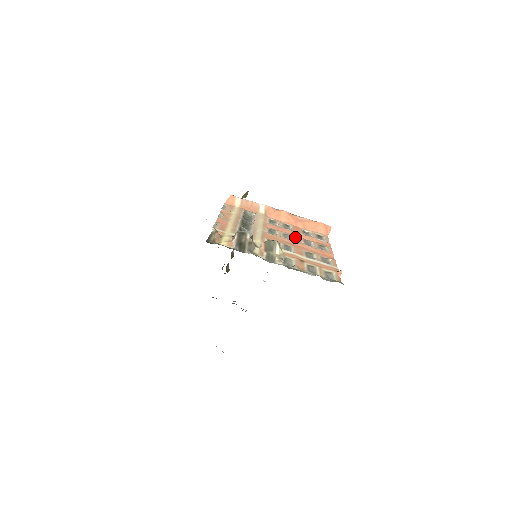
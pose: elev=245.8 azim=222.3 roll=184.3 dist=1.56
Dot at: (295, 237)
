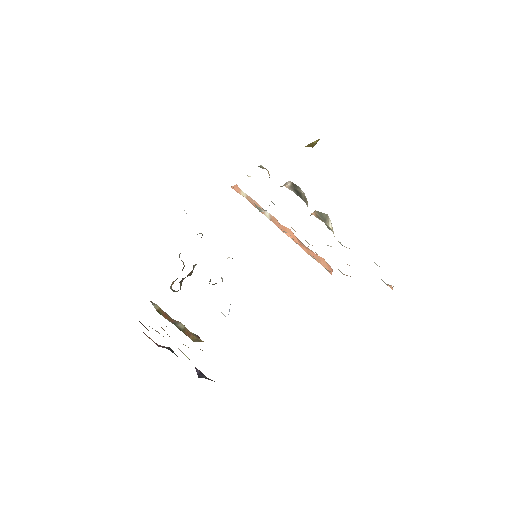
Dot at: occluded
